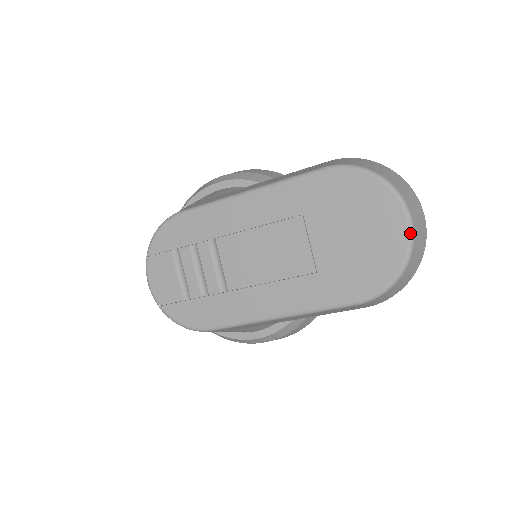
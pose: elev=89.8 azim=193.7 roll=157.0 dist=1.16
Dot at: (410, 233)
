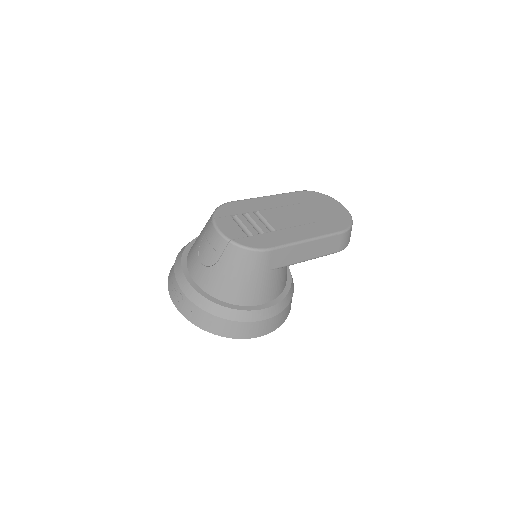
Dot at: occluded
